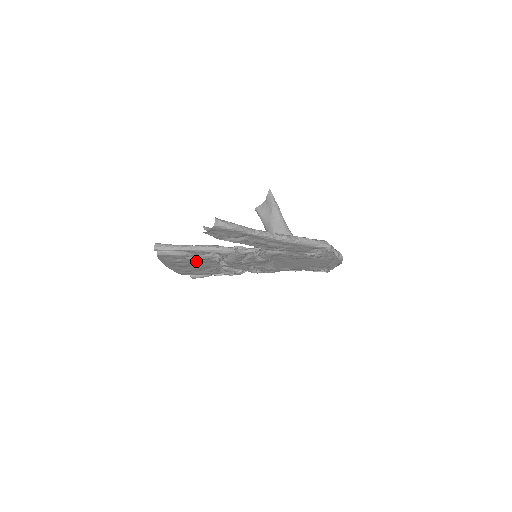
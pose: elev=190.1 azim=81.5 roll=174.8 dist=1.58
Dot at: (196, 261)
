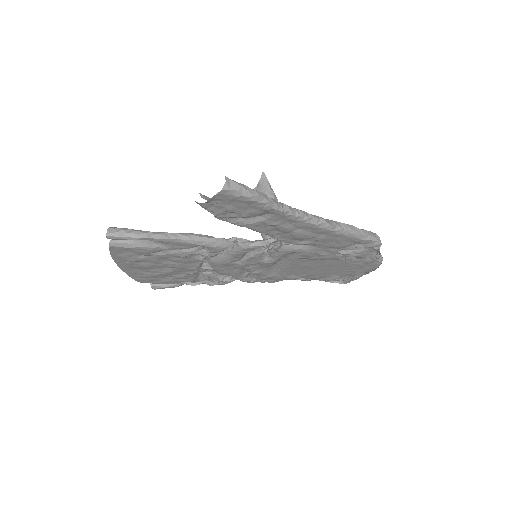
Dot at: (168, 260)
